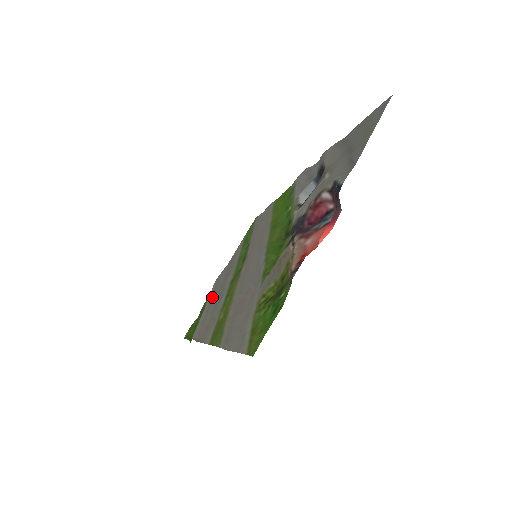
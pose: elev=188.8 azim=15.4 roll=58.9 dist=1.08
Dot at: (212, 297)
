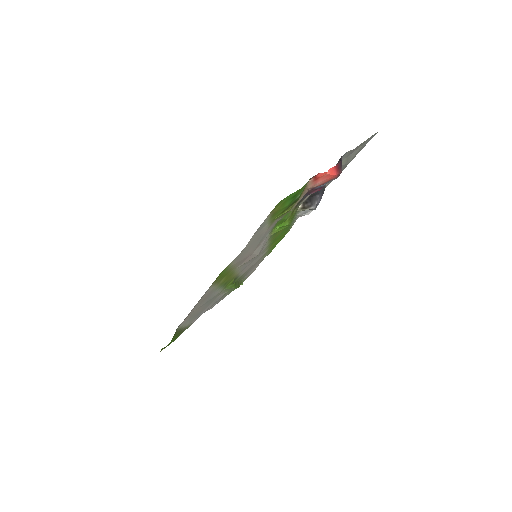
Dot at: (198, 316)
